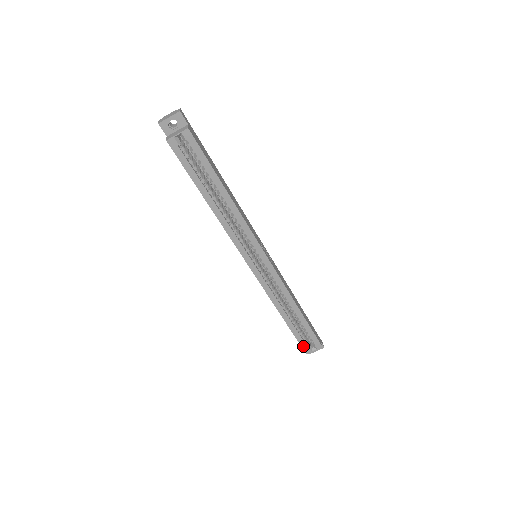
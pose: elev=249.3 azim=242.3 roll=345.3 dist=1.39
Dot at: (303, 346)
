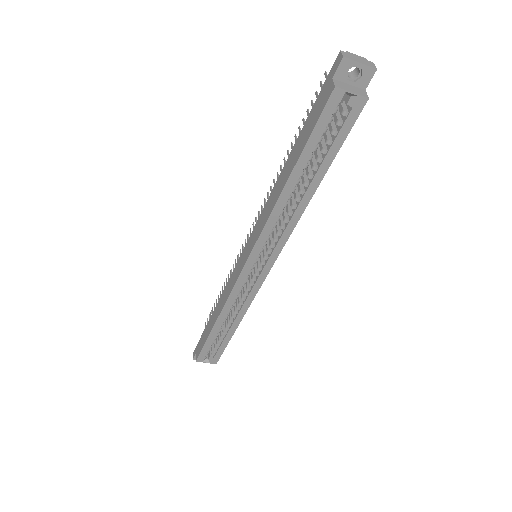
Dot at: (201, 354)
